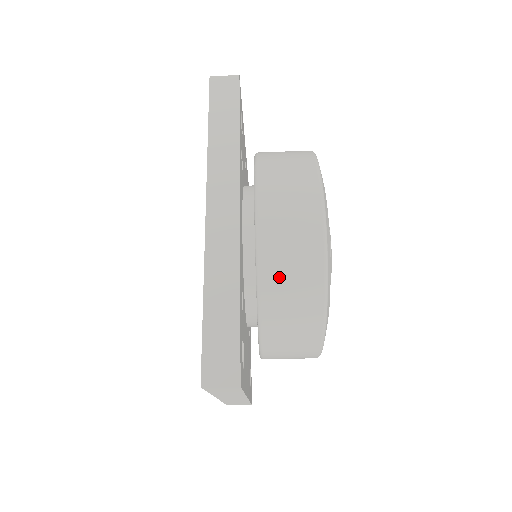
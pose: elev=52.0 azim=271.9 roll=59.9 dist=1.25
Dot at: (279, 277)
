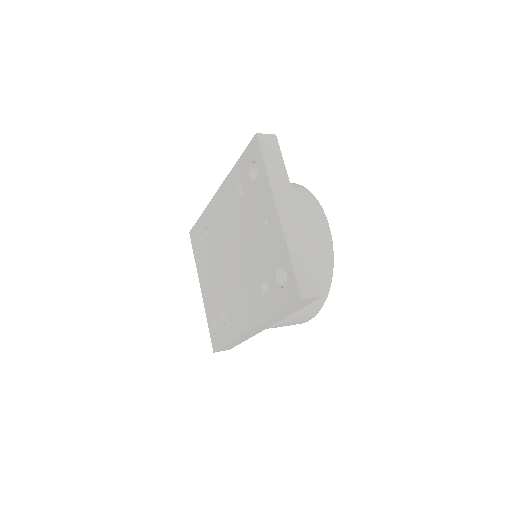
Dot at: occluded
